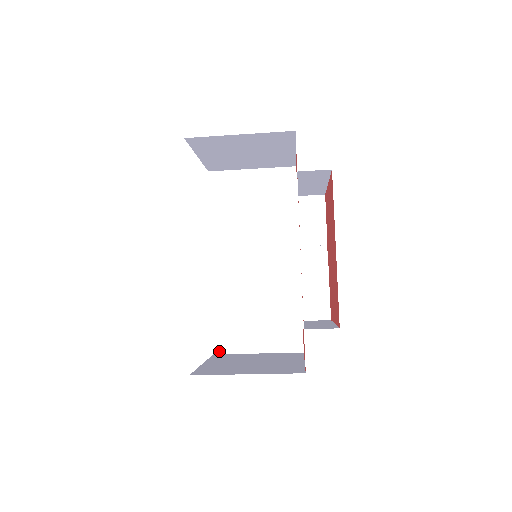
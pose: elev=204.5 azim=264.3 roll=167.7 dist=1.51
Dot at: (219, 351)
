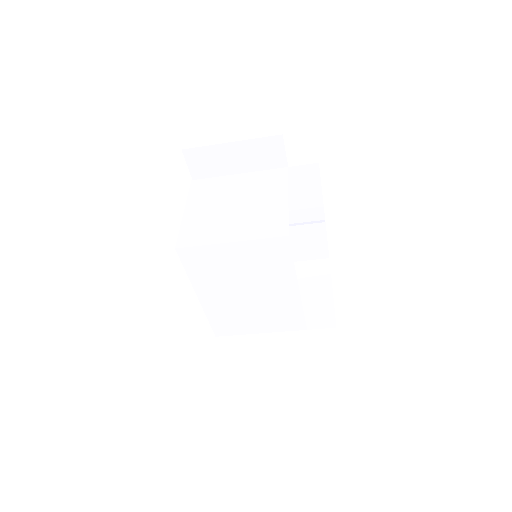
Dot at: occluded
